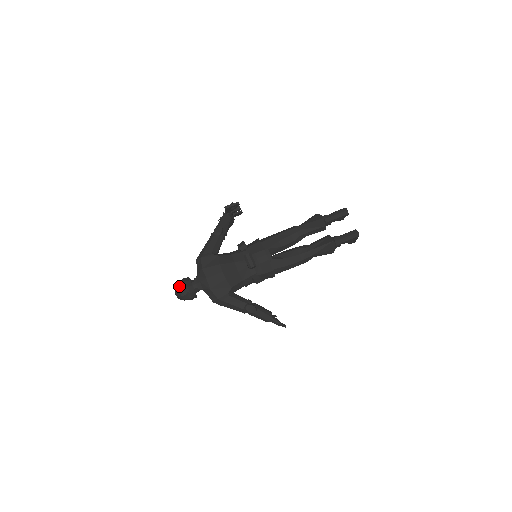
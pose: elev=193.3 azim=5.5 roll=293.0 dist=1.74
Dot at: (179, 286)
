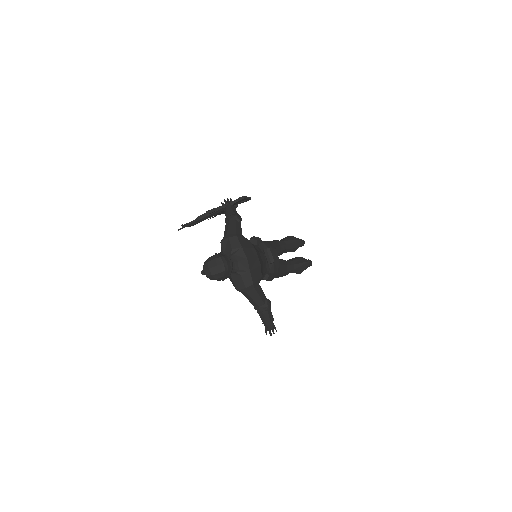
Dot at: (223, 258)
